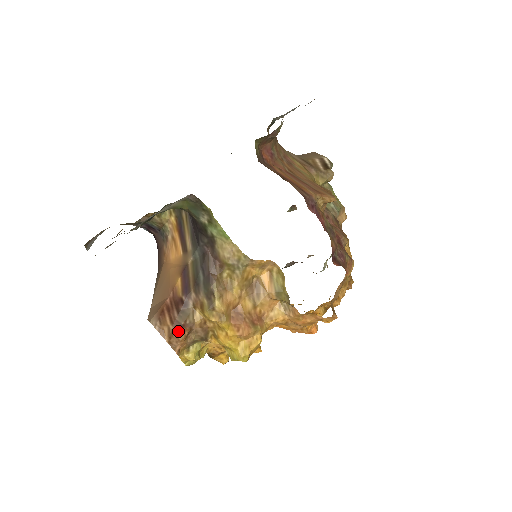
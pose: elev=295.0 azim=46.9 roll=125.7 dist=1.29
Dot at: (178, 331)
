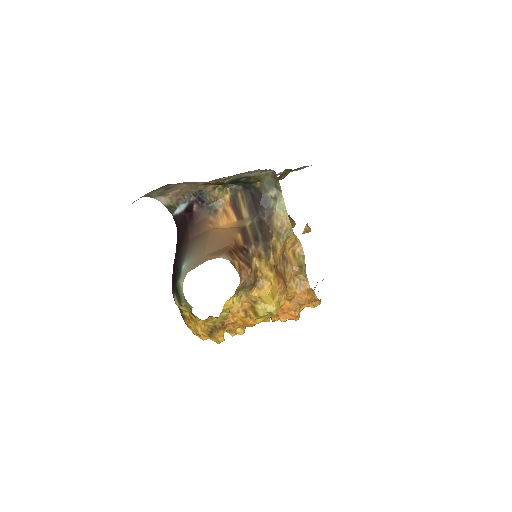
Dot at: (247, 266)
